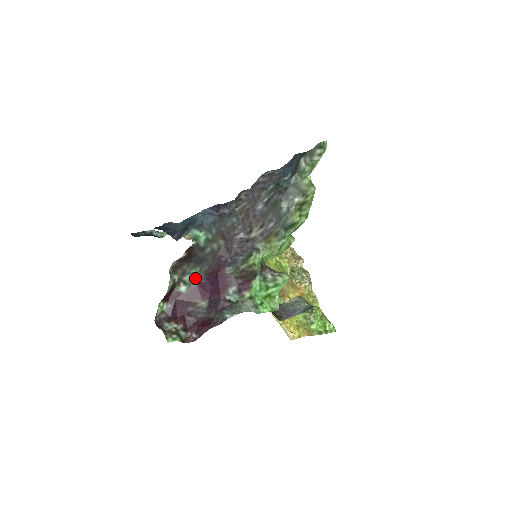
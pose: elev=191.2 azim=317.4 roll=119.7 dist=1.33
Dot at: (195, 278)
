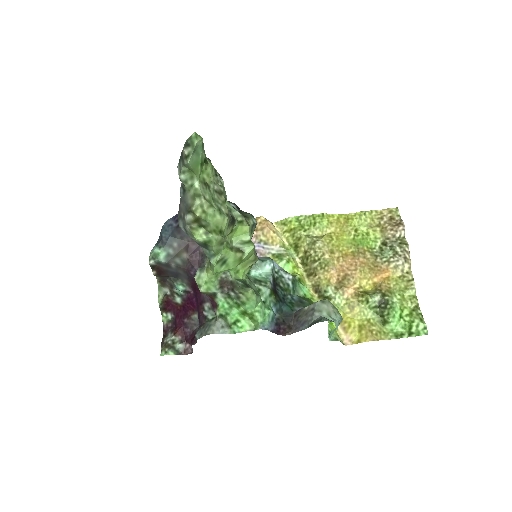
Dot at: (181, 291)
